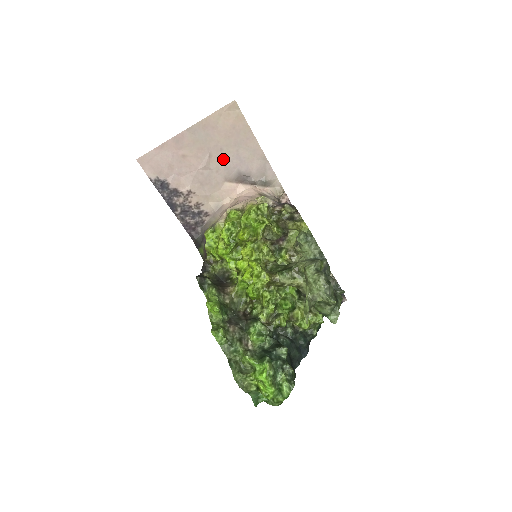
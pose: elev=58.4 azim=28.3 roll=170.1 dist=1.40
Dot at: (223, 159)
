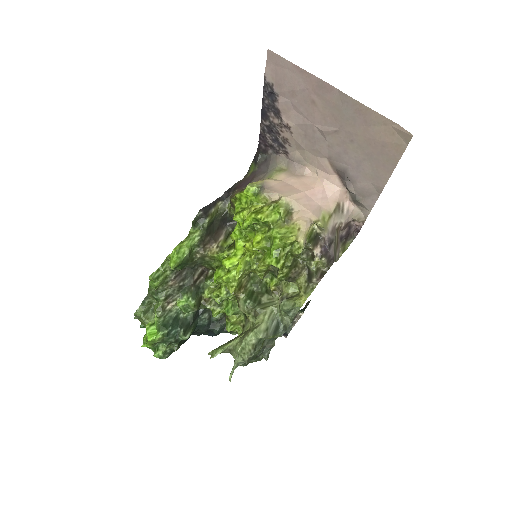
Dot at: (345, 147)
